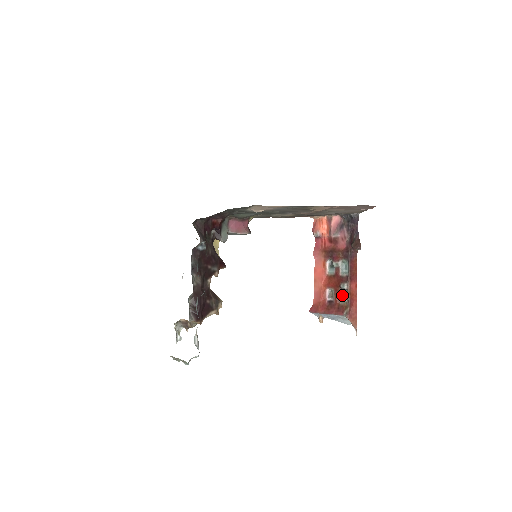
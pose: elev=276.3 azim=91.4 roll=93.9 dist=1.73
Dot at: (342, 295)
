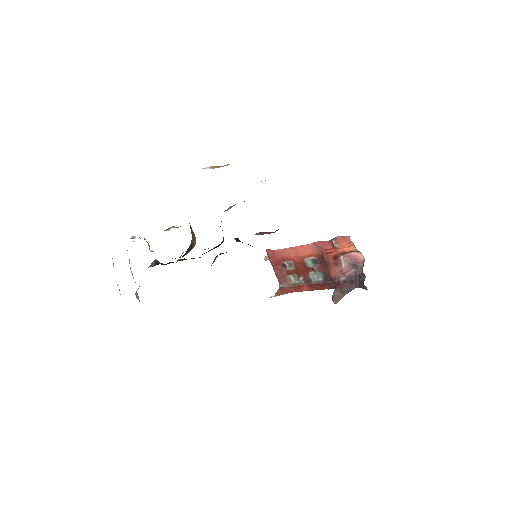
Dot at: (295, 276)
